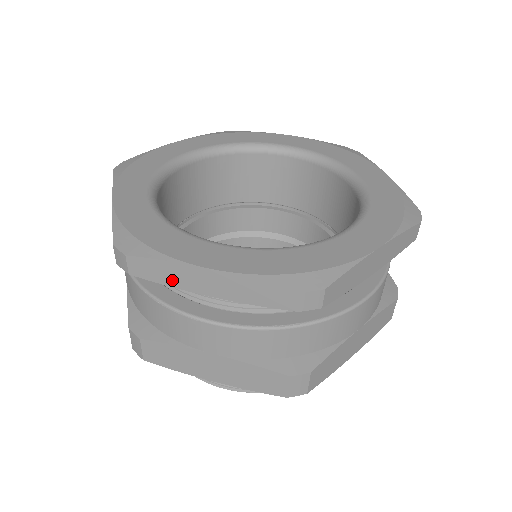
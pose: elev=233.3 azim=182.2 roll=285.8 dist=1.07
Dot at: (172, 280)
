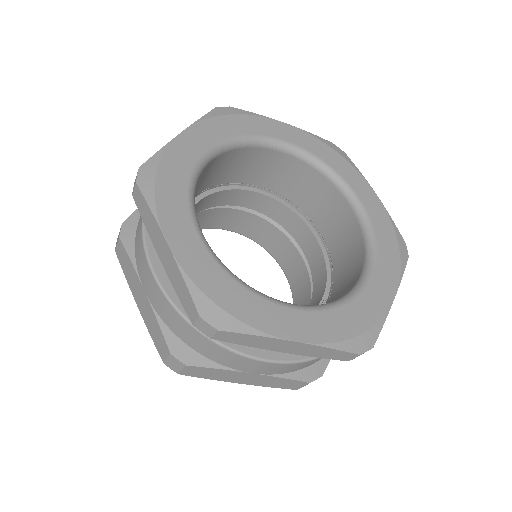
Dot at: (253, 344)
